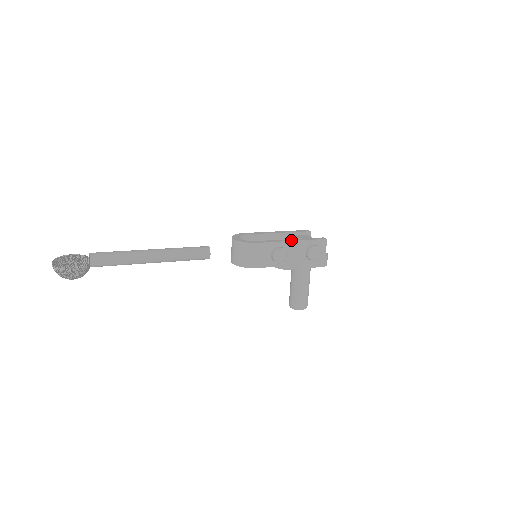
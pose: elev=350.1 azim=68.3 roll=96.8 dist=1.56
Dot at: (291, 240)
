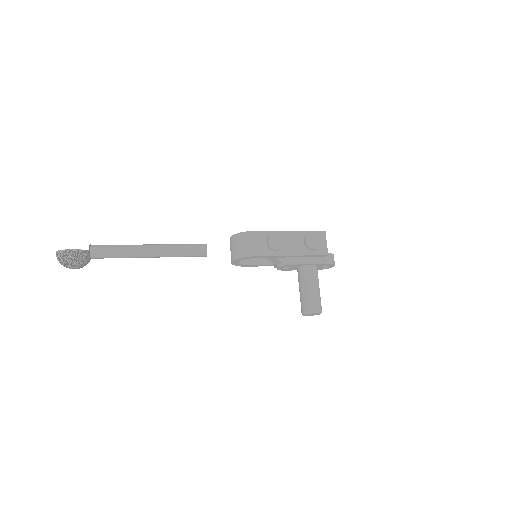
Dot at: (287, 231)
